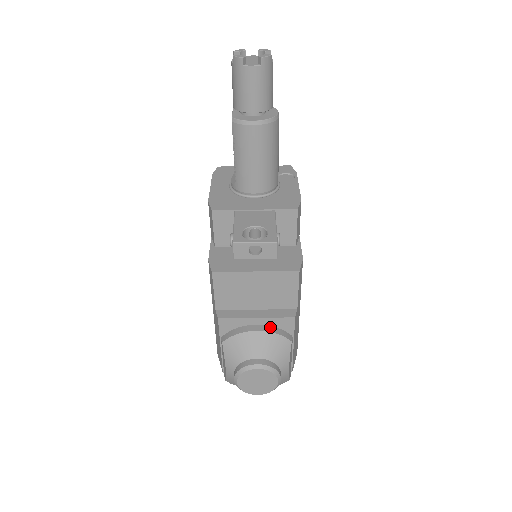
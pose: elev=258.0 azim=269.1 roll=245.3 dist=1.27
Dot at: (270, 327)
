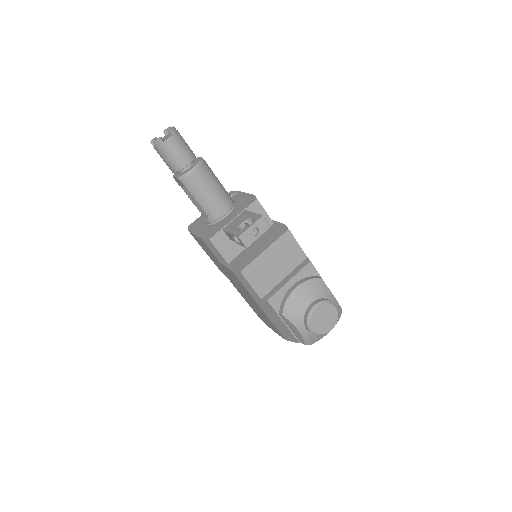
Dot at: (302, 280)
